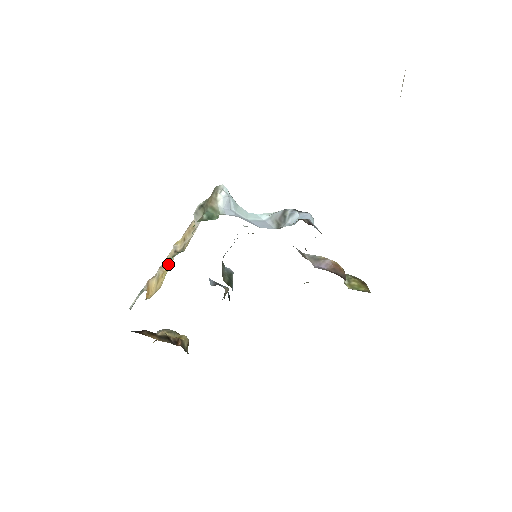
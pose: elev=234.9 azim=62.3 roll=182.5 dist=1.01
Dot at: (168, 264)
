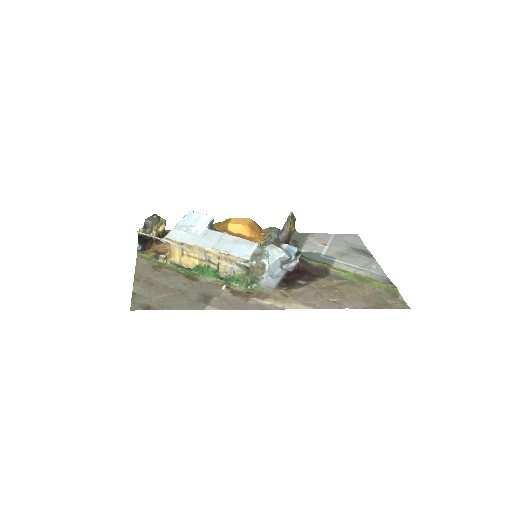
Dot at: (197, 256)
